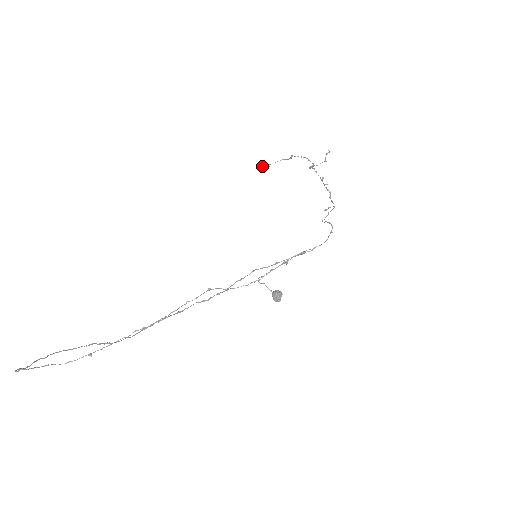
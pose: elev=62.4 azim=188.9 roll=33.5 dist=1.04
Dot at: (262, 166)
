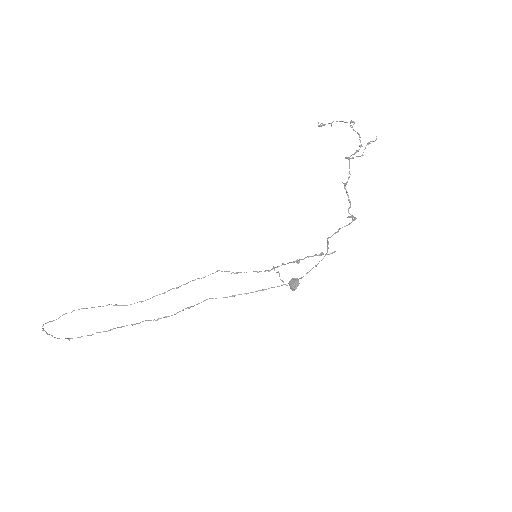
Dot at: (320, 125)
